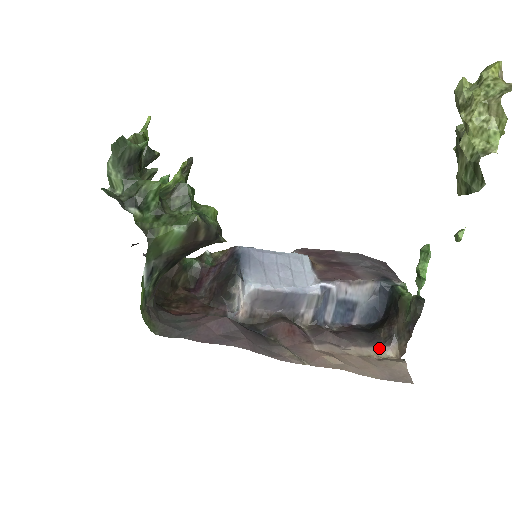
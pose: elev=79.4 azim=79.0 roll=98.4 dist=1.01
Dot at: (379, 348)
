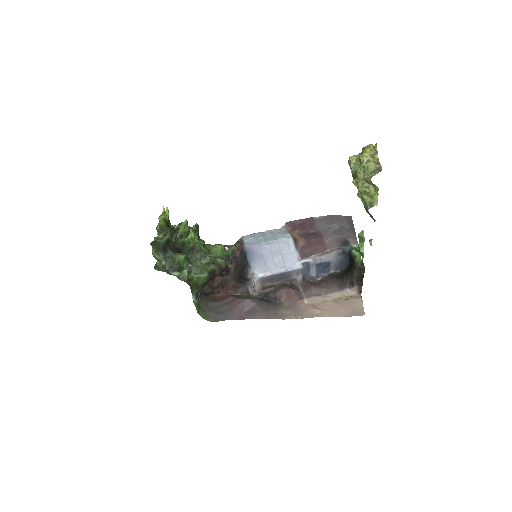
Dot at: (346, 290)
